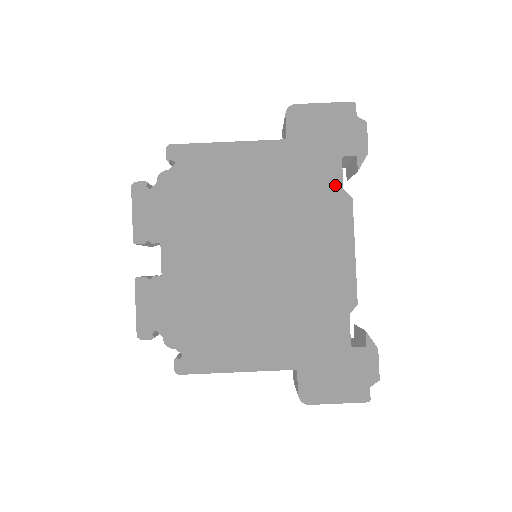
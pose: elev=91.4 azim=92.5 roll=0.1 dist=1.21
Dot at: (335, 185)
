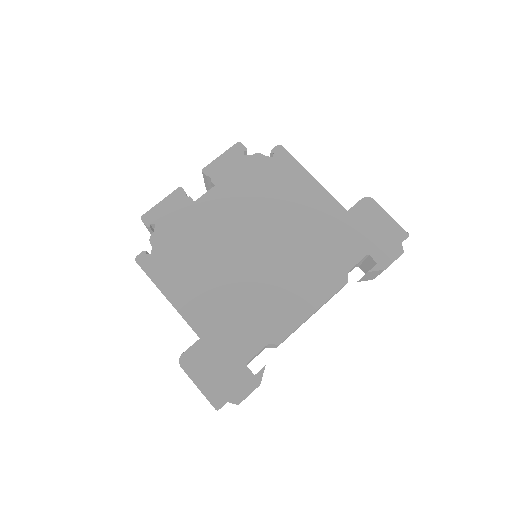
Dot at: (346, 264)
